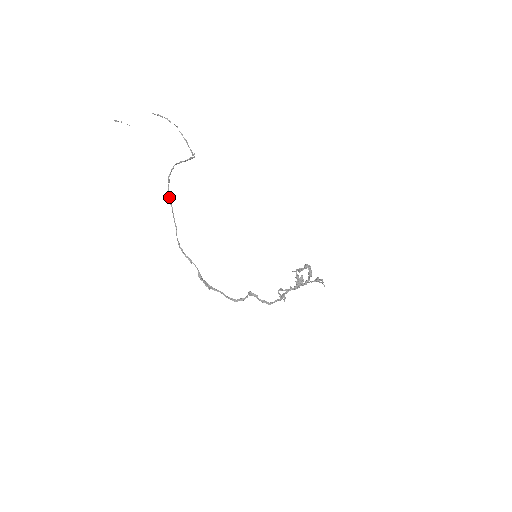
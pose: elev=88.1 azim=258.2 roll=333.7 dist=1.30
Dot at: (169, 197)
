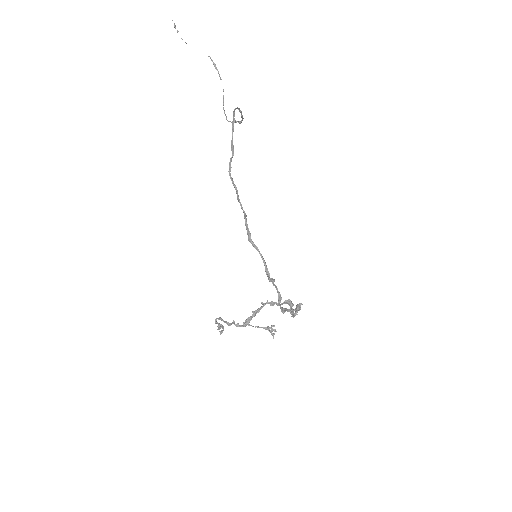
Dot at: (233, 124)
